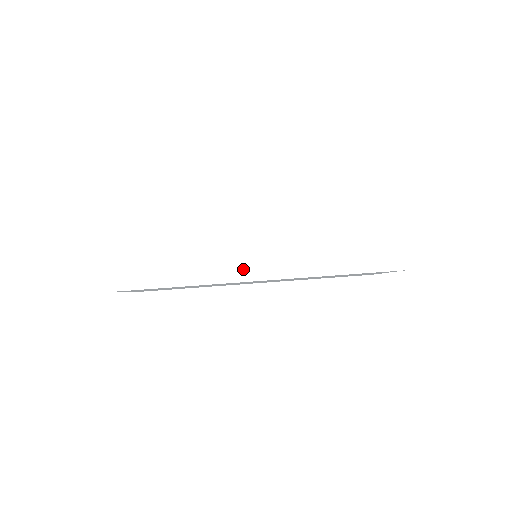
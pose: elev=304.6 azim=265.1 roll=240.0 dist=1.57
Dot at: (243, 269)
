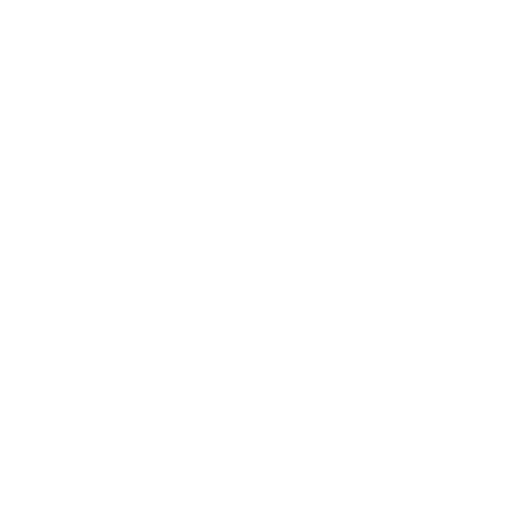
Dot at: (235, 252)
